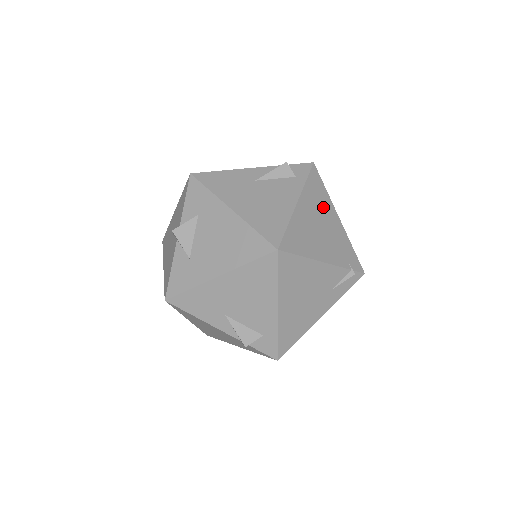
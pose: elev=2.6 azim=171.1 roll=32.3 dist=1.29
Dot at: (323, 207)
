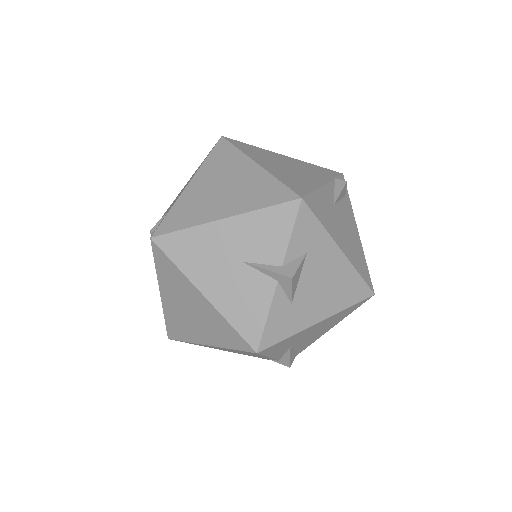
Dot at: occluded
